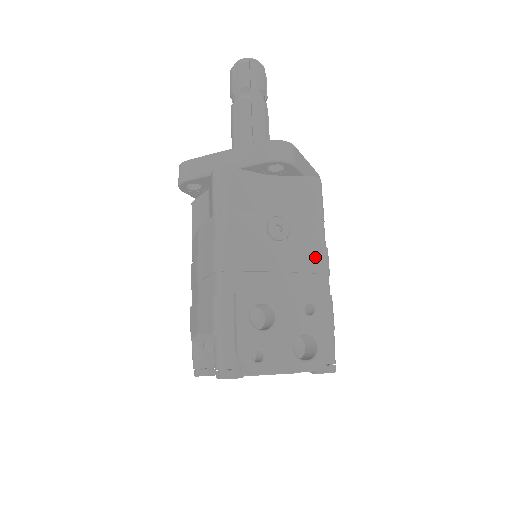
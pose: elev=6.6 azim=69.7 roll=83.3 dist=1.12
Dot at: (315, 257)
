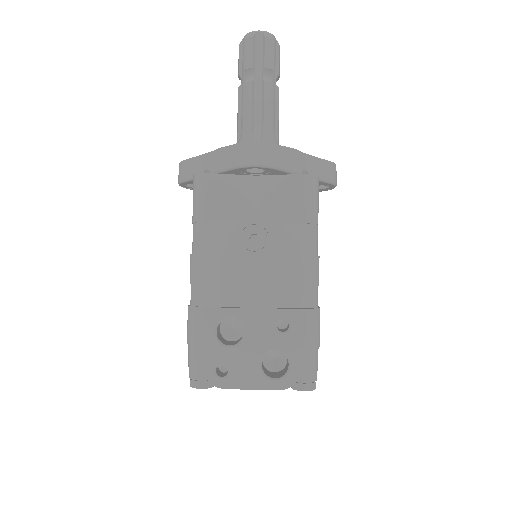
Dot at: (297, 268)
